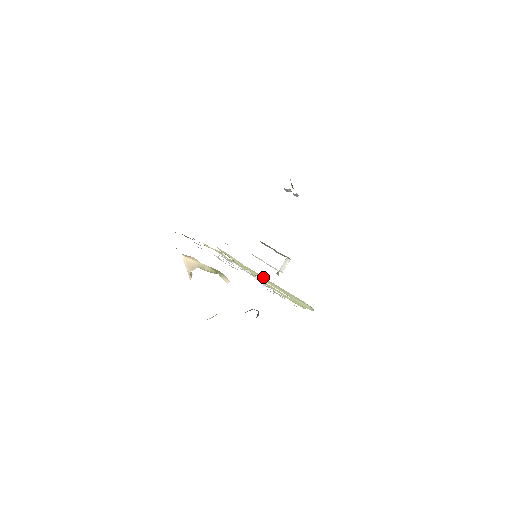
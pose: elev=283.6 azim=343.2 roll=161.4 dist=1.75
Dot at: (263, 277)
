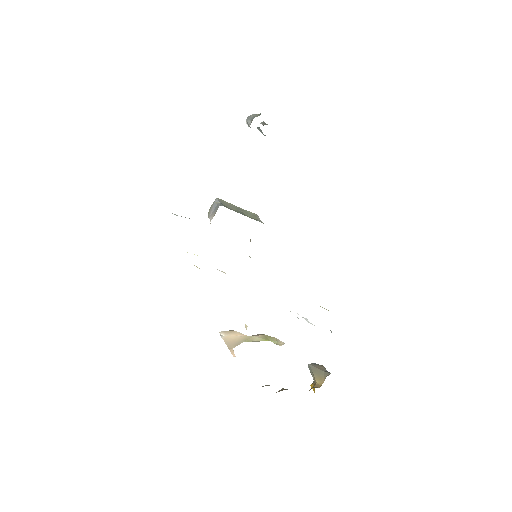
Dot at: occluded
